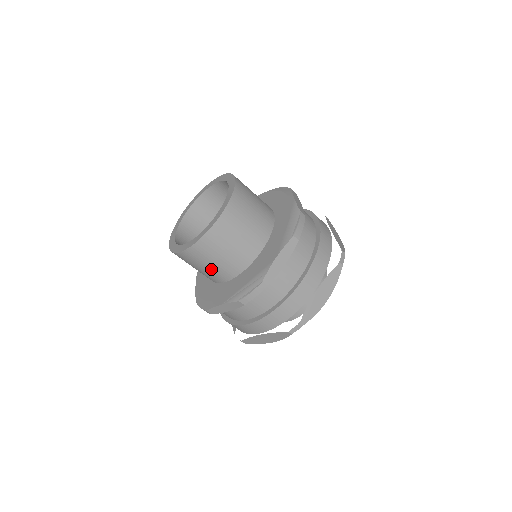
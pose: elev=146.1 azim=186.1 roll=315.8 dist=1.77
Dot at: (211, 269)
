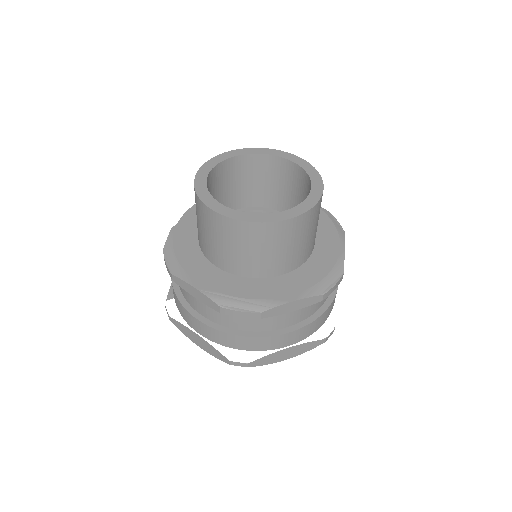
Dot at: (219, 247)
